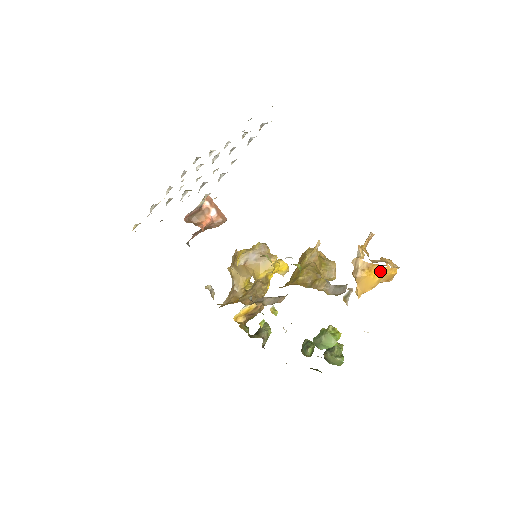
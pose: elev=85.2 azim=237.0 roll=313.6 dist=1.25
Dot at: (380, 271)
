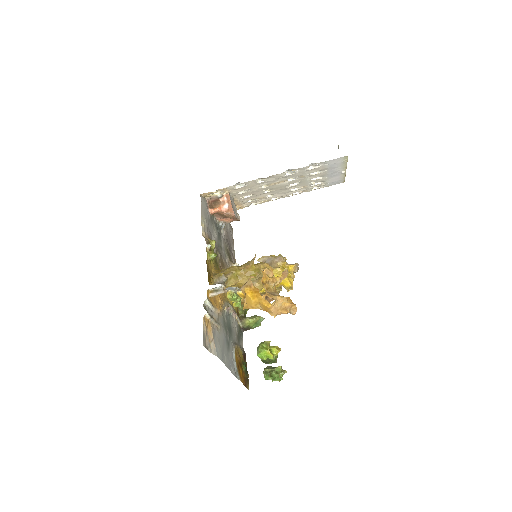
Dot at: (257, 296)
